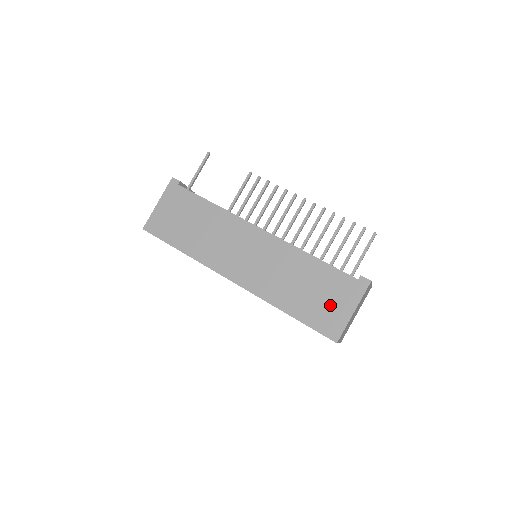
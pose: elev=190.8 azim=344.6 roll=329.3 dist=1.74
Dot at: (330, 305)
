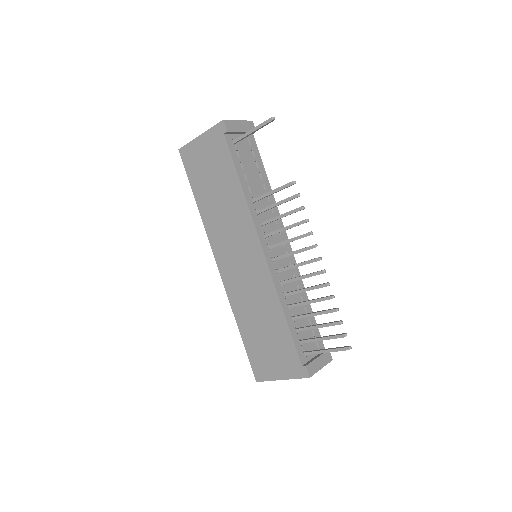
Dot at: (270, 358)
